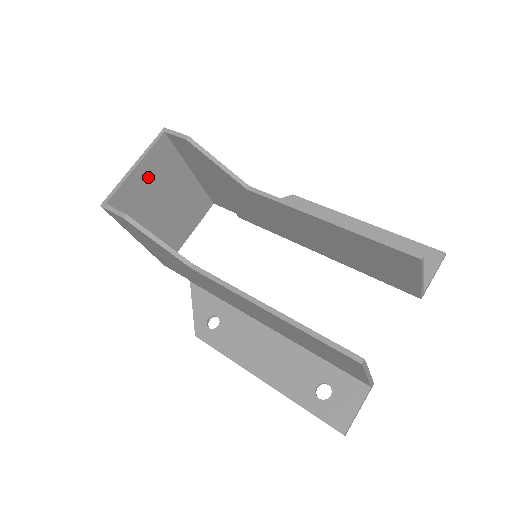
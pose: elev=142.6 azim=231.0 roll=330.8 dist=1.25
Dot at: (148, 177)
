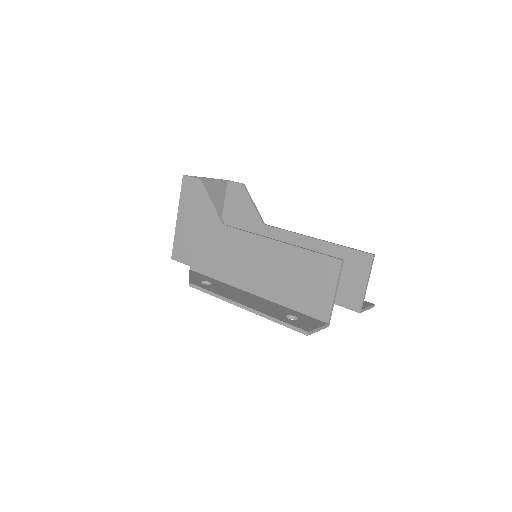
Dot at: occluded
